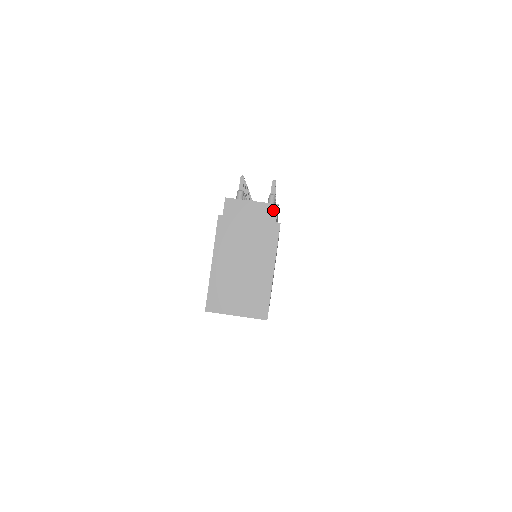
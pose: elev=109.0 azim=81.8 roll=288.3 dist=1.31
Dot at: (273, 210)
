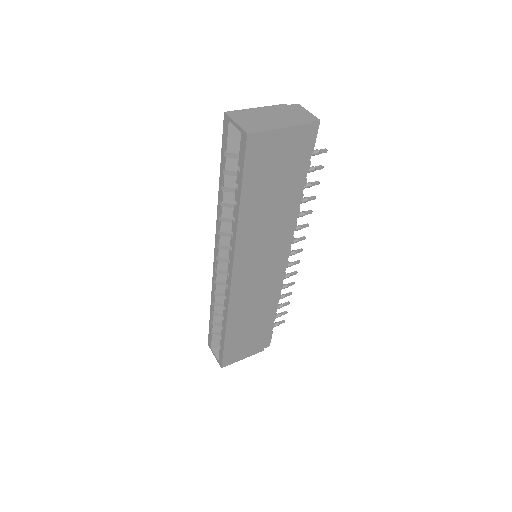
Dot at: (315, 119)
